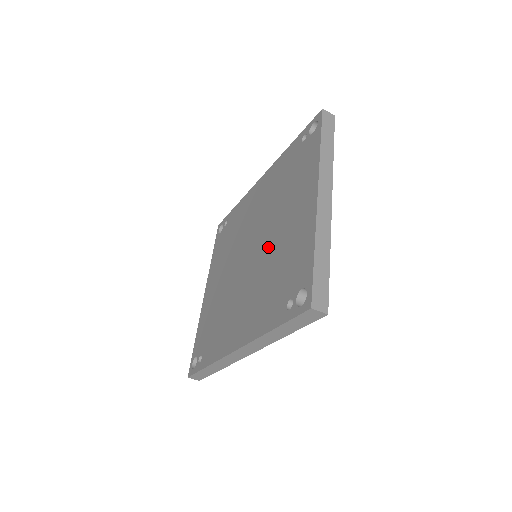
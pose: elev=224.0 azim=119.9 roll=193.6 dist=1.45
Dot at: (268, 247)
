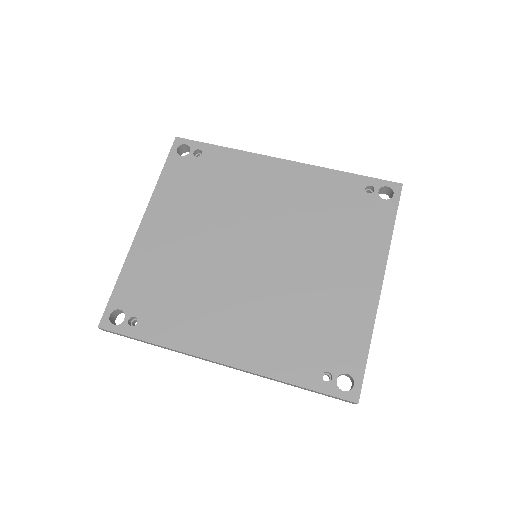
Dot at: (294, 277)
